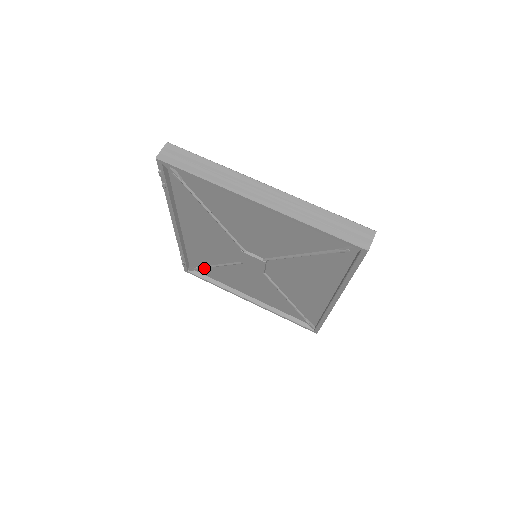
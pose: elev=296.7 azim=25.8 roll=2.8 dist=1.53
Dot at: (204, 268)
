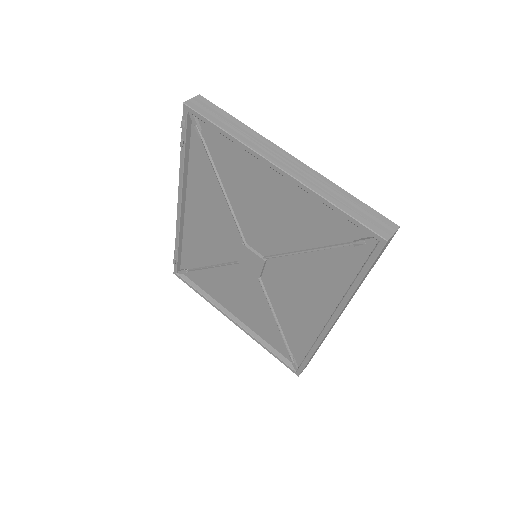
Dot at: (195, 272)
